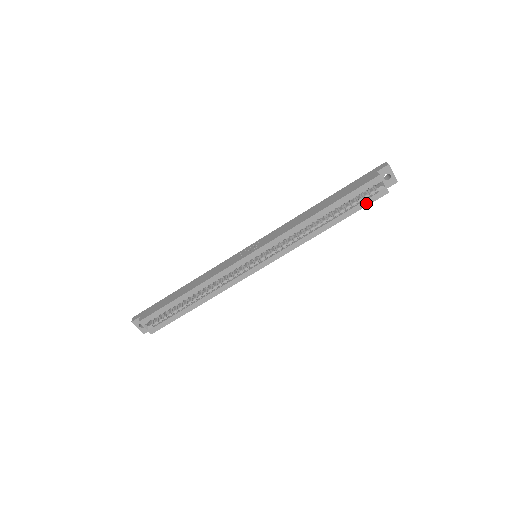
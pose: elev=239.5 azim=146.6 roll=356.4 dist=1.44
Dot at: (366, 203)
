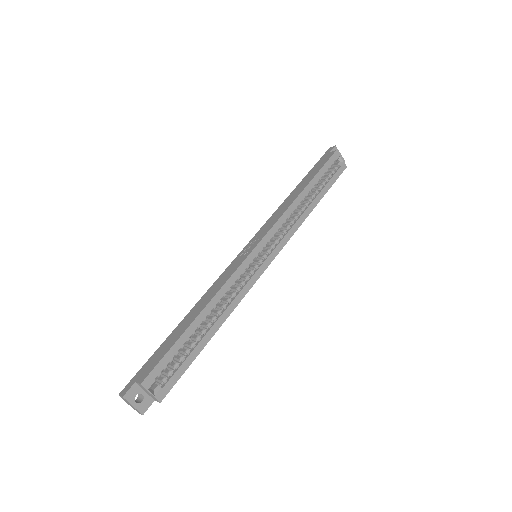
Dot at: (335, 178)
